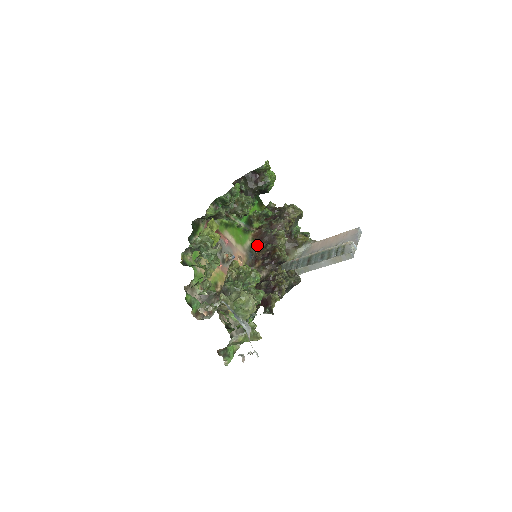
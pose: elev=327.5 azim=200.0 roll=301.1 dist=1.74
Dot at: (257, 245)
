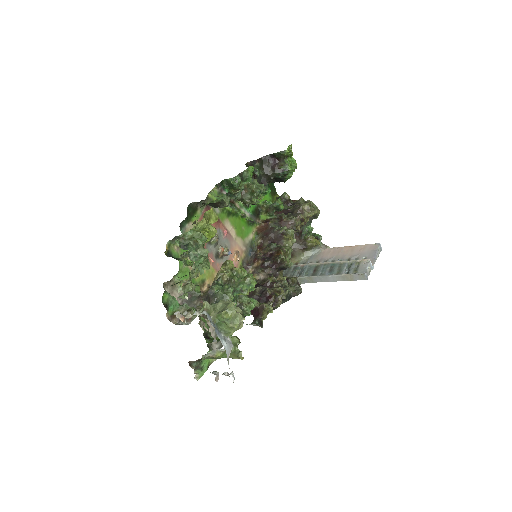
Dot at: (260, 241)
